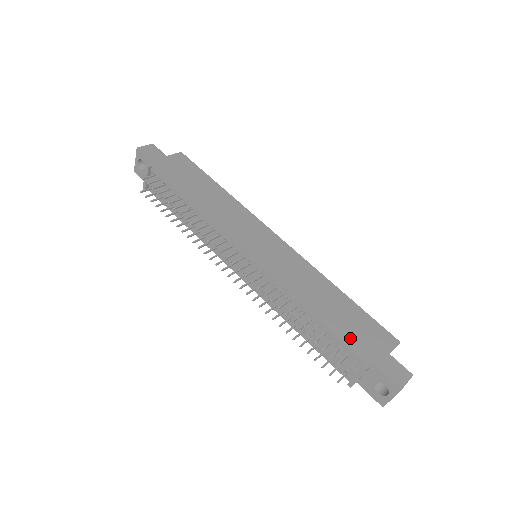
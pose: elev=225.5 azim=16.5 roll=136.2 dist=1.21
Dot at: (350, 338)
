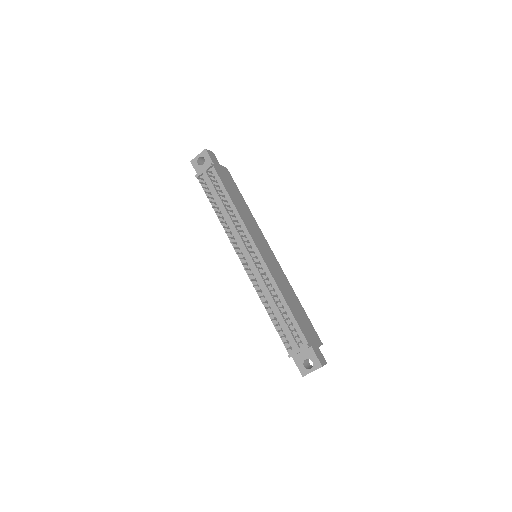
Dot at: (302, 327)
